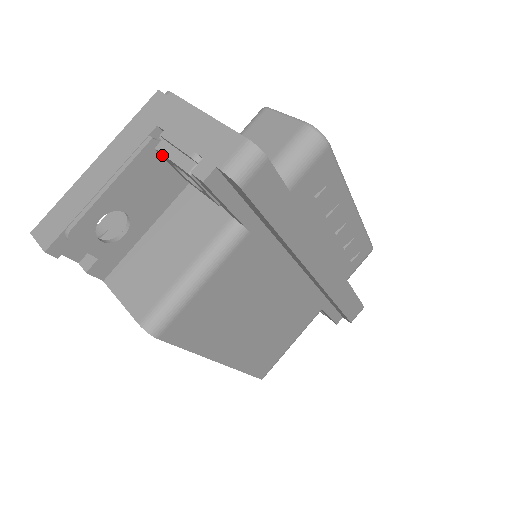
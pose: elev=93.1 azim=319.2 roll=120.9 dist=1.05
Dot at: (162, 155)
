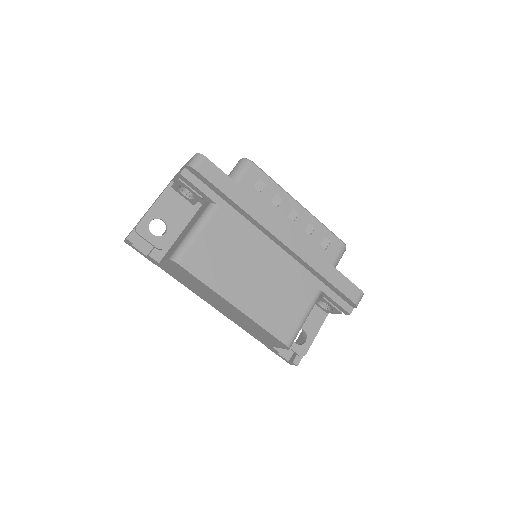
Dot at: (175, 188)
